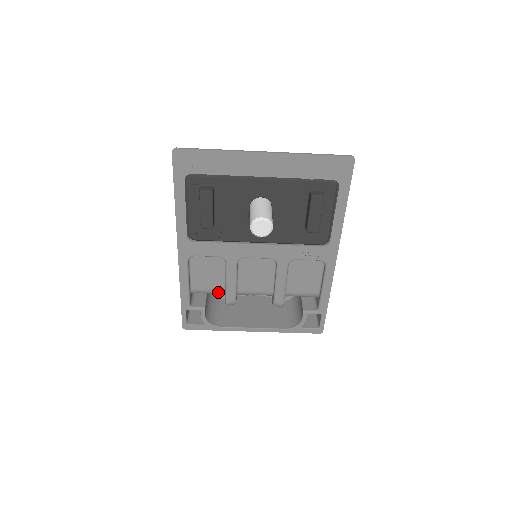
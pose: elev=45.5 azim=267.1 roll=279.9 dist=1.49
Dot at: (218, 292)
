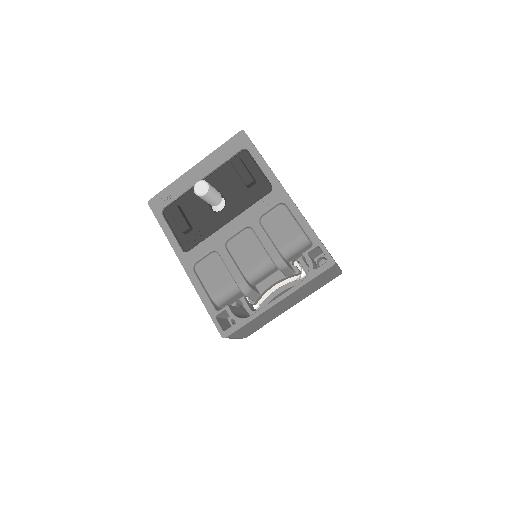
Dot at: (232, 287)
